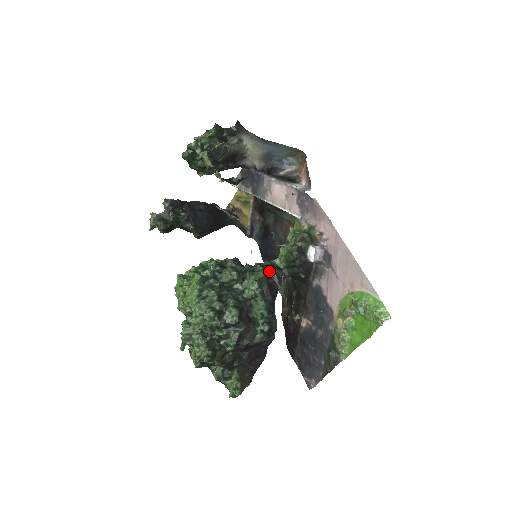
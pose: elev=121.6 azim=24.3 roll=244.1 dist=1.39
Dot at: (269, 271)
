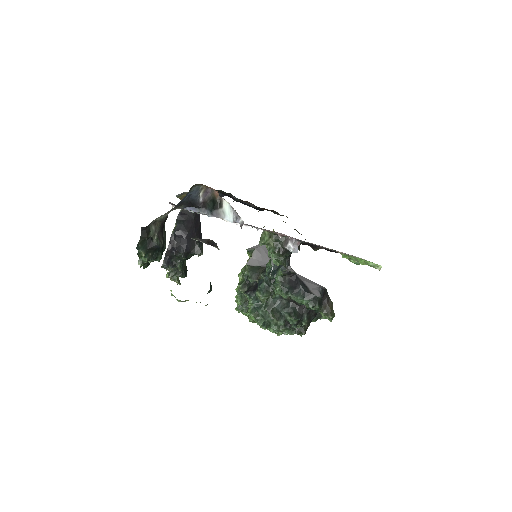
Dot at: (280, 275)
